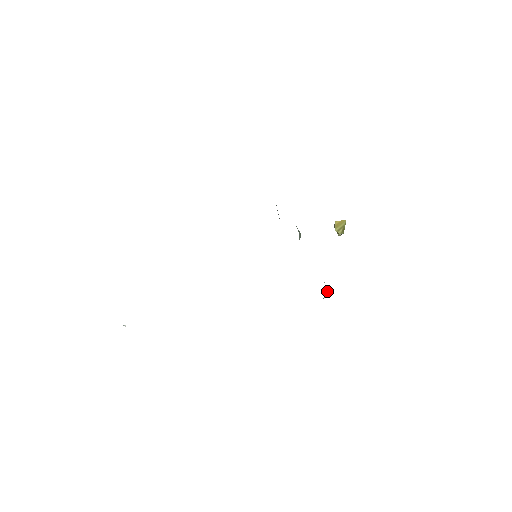
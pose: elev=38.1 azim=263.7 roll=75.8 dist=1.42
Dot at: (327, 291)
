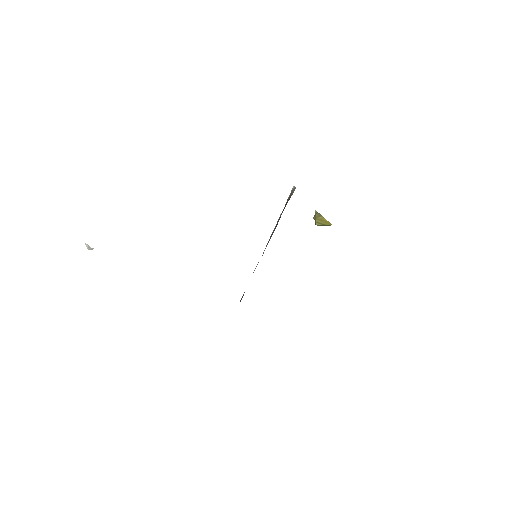
Dot at: occluded
